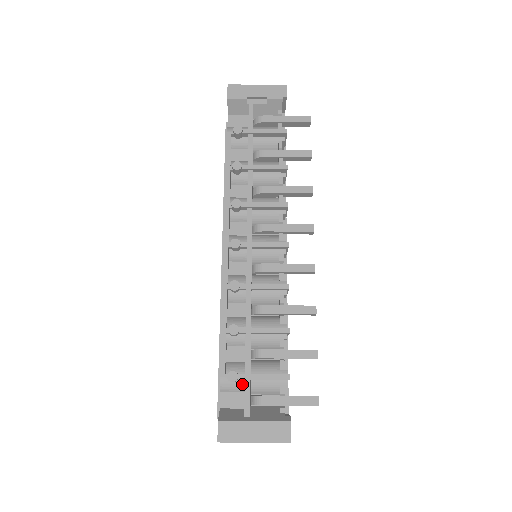
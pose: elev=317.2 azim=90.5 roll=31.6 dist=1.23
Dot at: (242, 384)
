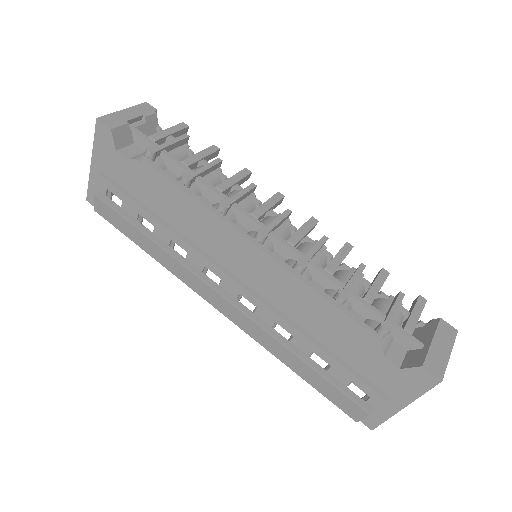
Dot at: (389, 333)
